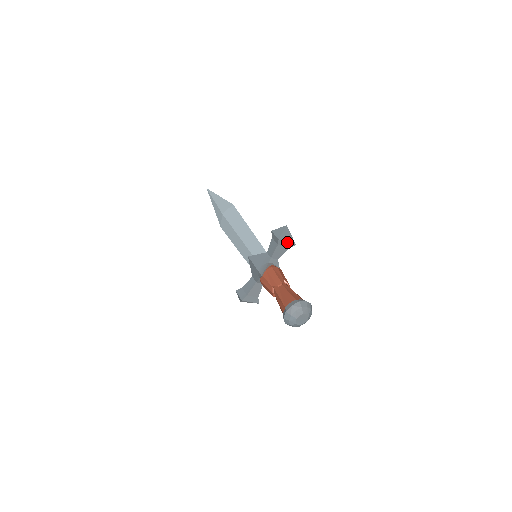
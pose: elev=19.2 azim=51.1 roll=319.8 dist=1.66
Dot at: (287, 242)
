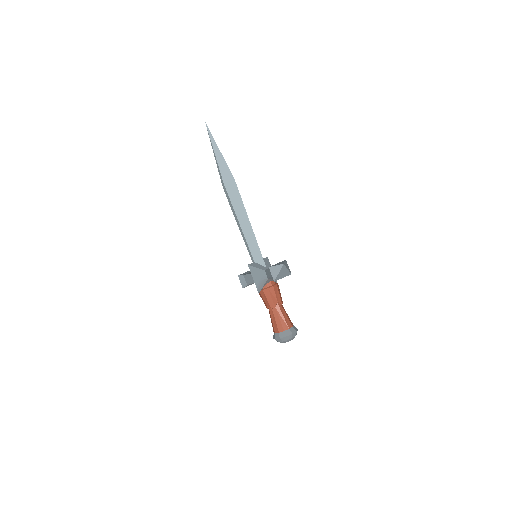
Dot at: occluded
